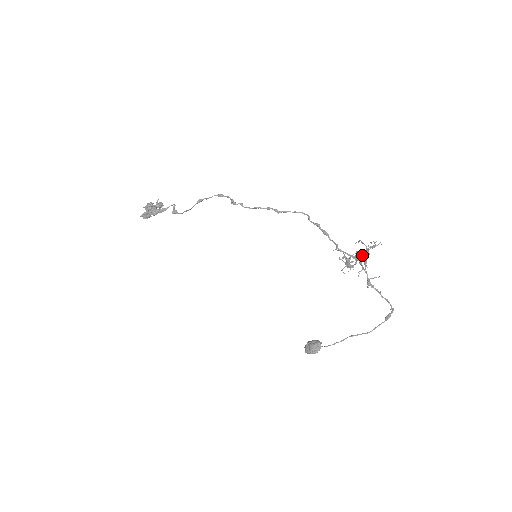
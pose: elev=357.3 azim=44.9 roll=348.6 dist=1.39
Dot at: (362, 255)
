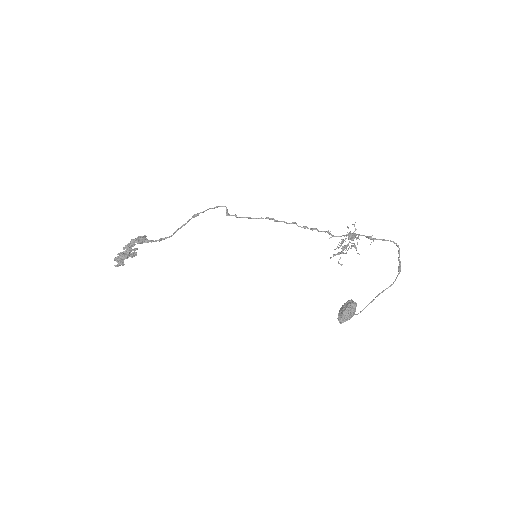
Dot at: (352, 233)
